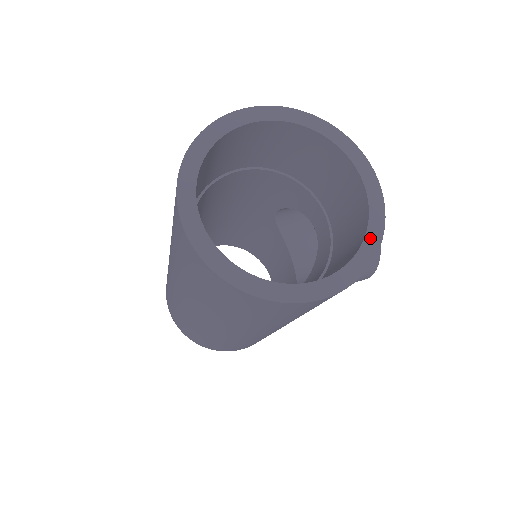
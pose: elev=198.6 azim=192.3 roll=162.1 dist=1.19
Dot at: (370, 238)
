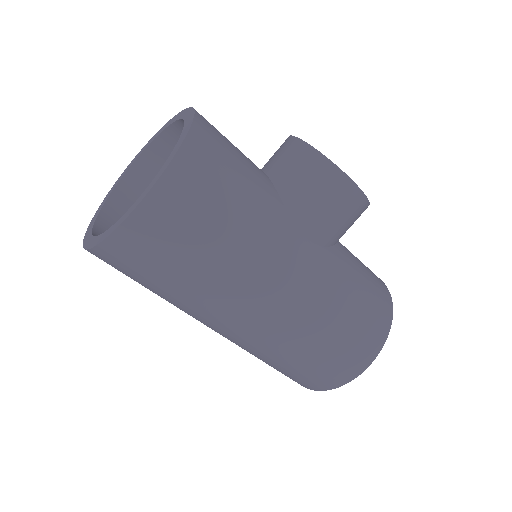
Dot at: (181, 137)
